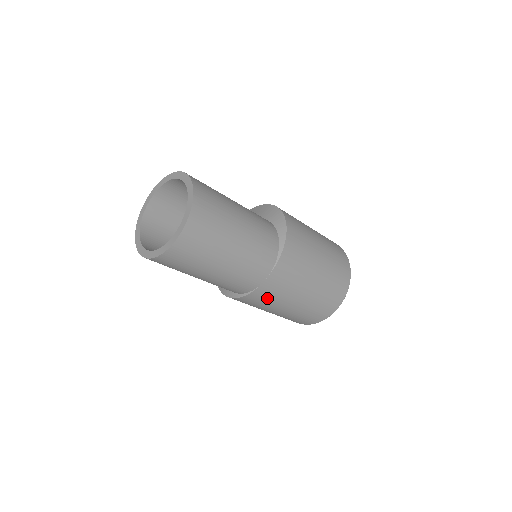
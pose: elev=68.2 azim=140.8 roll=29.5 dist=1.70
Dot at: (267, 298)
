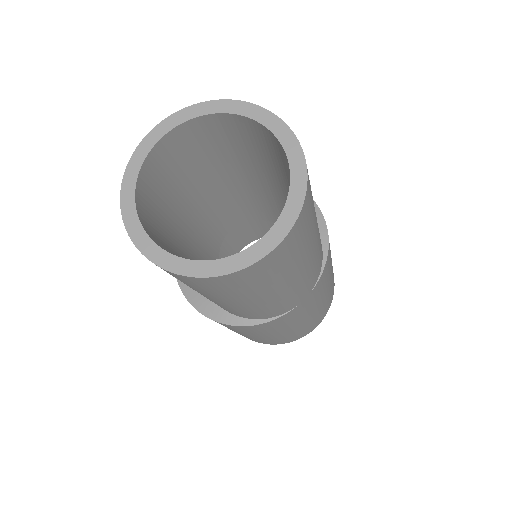
Dot at: (285, 322)
